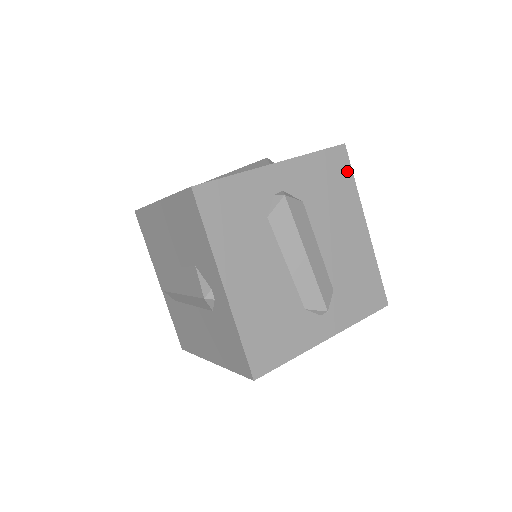
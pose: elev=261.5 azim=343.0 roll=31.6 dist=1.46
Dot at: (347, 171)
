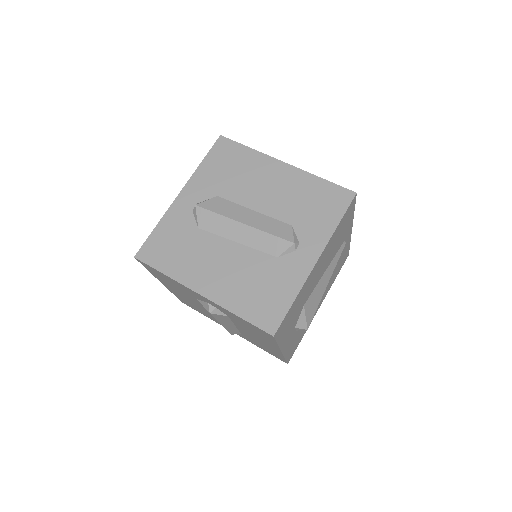
Dot at: (236, 148)
